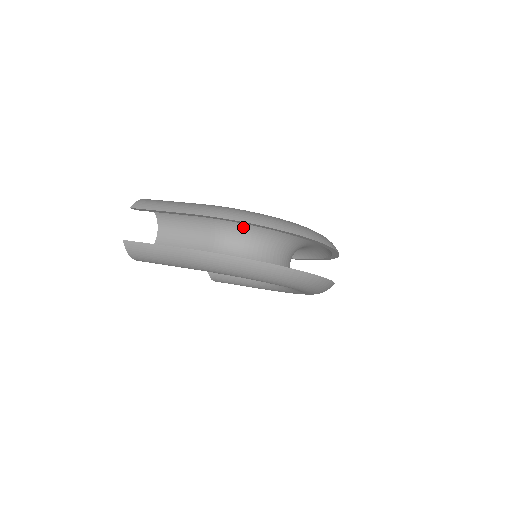
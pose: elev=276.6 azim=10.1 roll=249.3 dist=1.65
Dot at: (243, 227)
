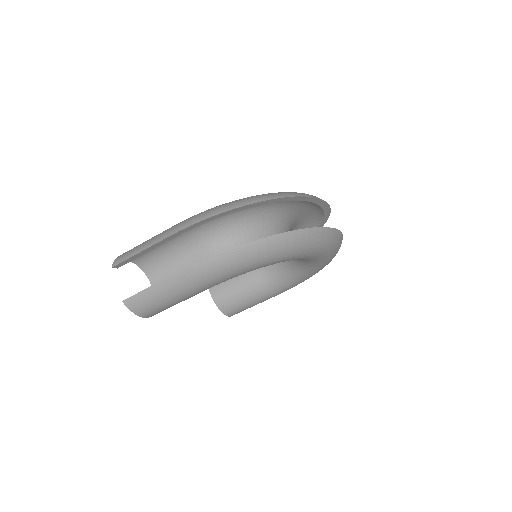
Dot at: (229, 226)
